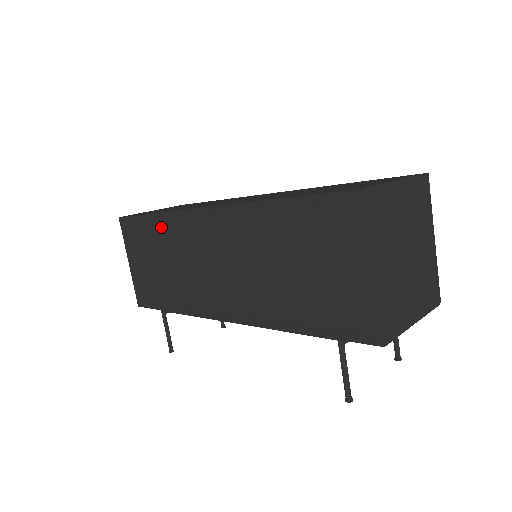
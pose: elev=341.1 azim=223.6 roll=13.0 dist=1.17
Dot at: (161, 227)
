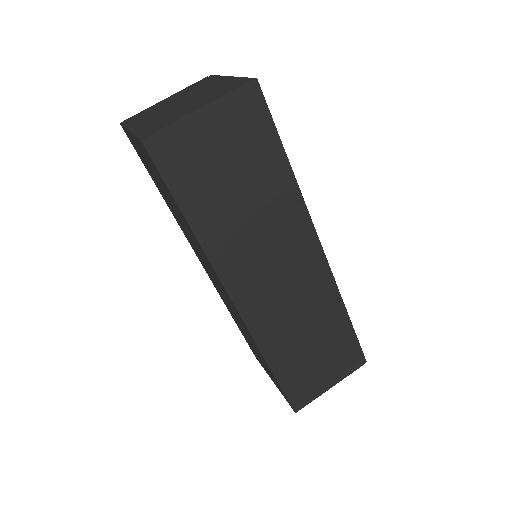
Dot at: (190, 229)
